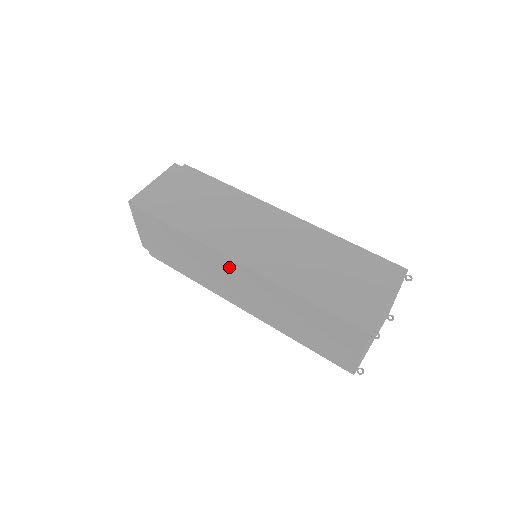
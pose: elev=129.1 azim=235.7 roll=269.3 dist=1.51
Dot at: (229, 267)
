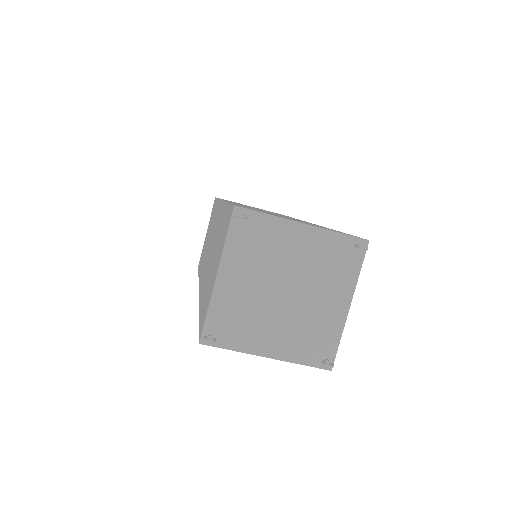
Dot at: (216, 217)
